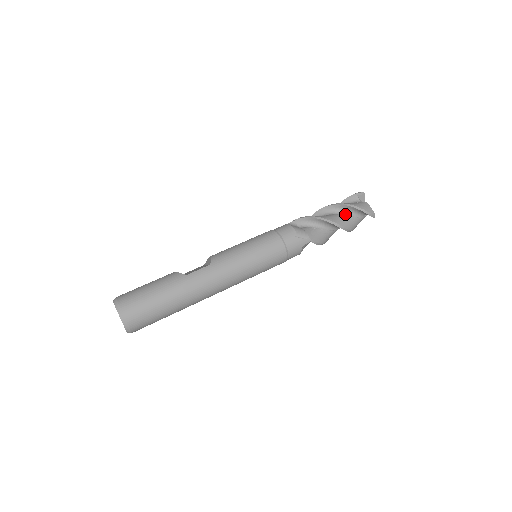
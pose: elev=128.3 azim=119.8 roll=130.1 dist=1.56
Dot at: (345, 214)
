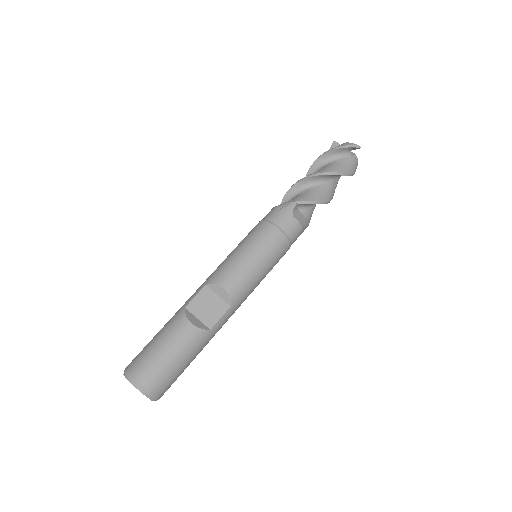
Dot at: (337, 178)
